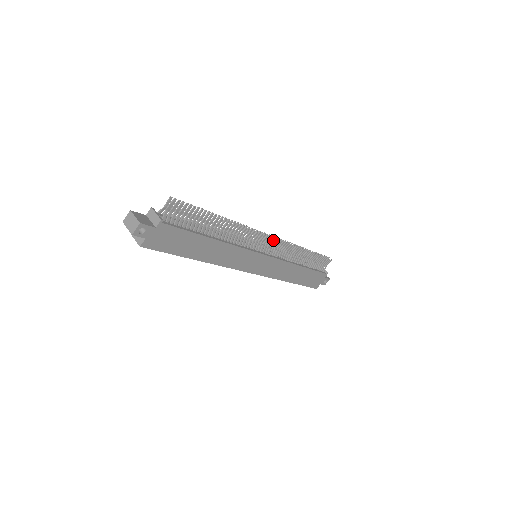
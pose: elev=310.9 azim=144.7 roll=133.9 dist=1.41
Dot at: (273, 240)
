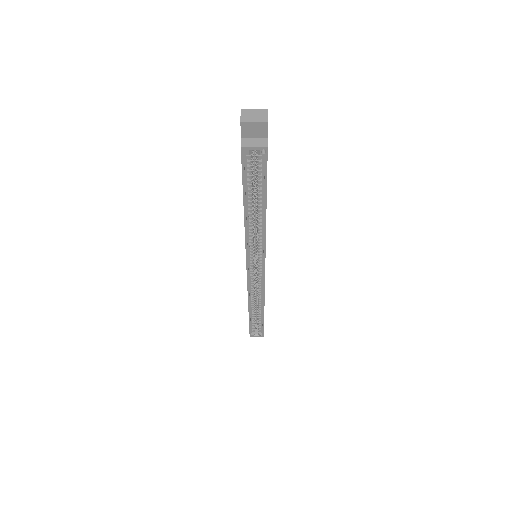
Dot at: occluded
